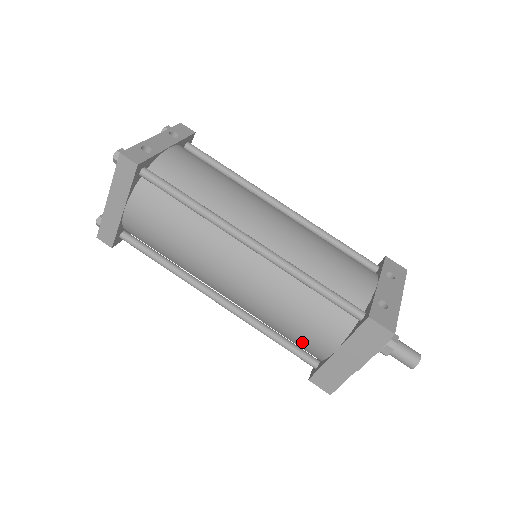
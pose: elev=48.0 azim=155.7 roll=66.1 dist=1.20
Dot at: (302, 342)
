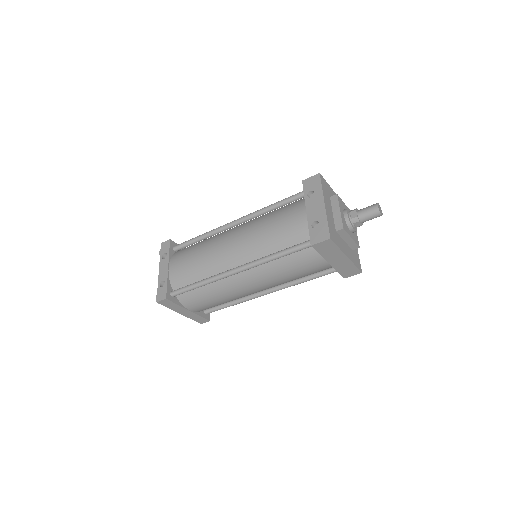
Dot at: (315, 272)
